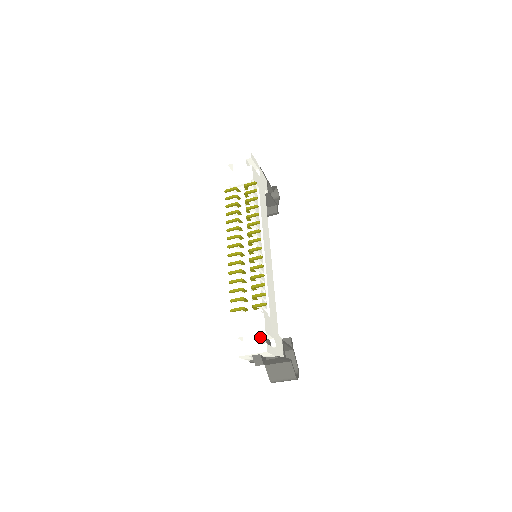
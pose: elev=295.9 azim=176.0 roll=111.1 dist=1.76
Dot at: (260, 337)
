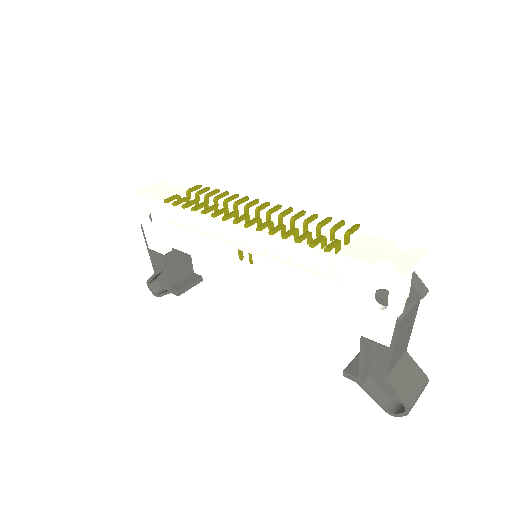
Dot at: (395, 252)
